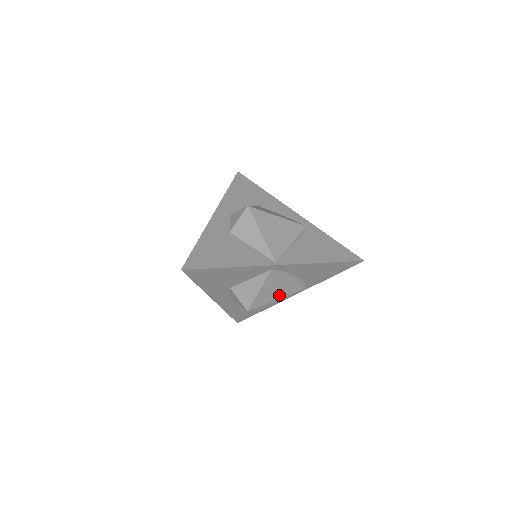
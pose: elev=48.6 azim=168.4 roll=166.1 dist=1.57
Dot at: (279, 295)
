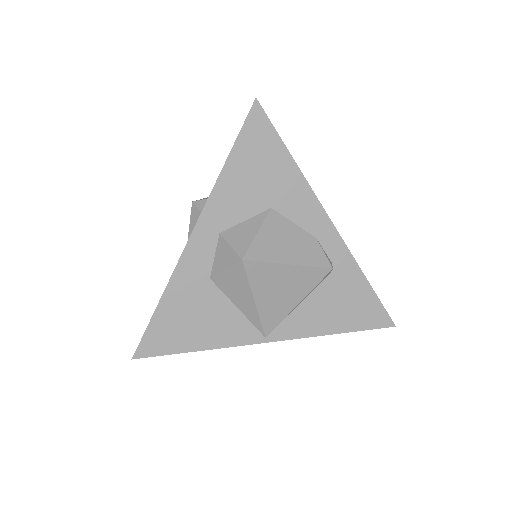
Dot at: occluded
